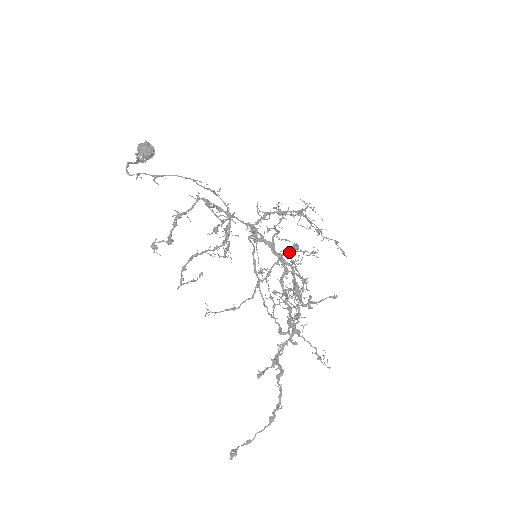
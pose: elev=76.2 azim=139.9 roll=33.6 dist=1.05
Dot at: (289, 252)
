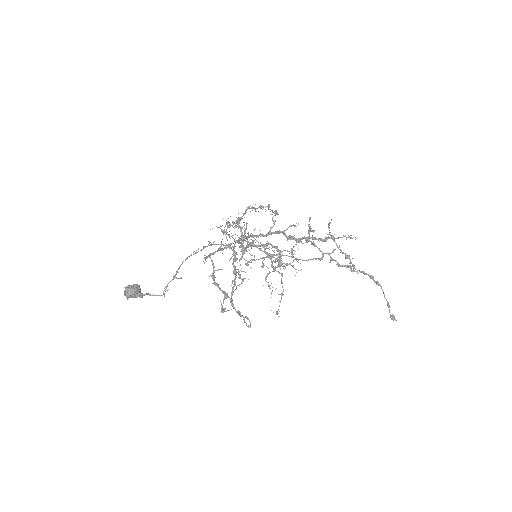
Dot at: (275, 221)
